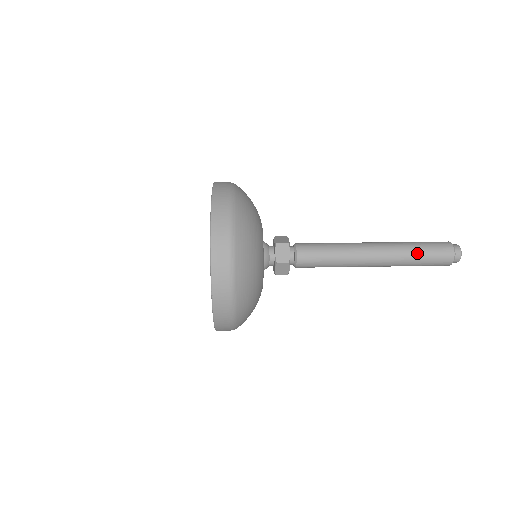
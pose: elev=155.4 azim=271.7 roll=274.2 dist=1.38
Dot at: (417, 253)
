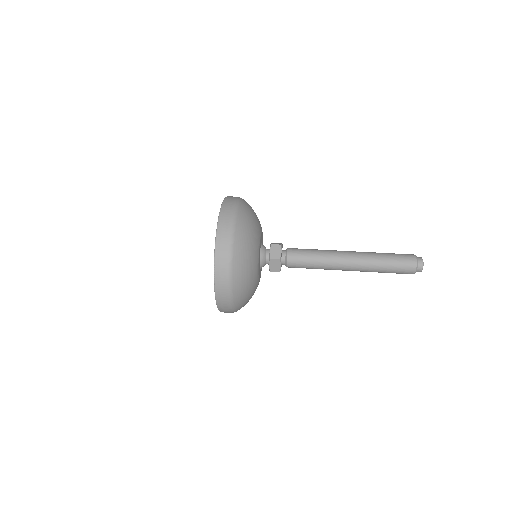
Dot at: (385, 260)
